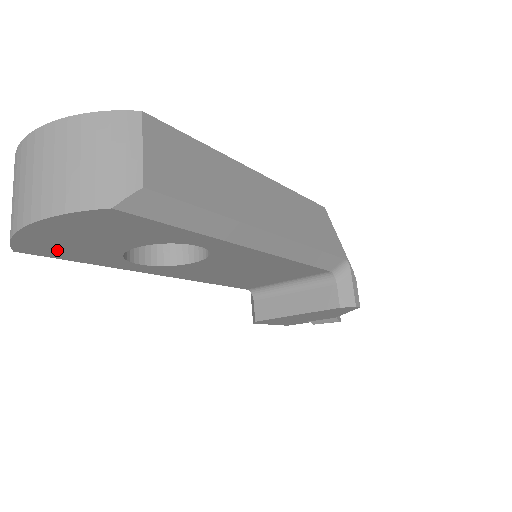
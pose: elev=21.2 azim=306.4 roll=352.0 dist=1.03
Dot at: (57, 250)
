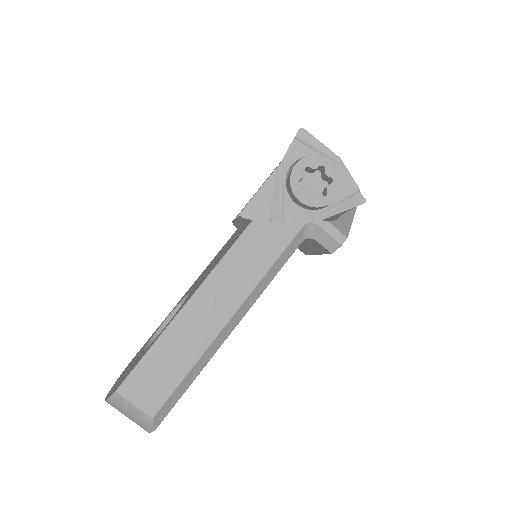
Dot at: occluded
